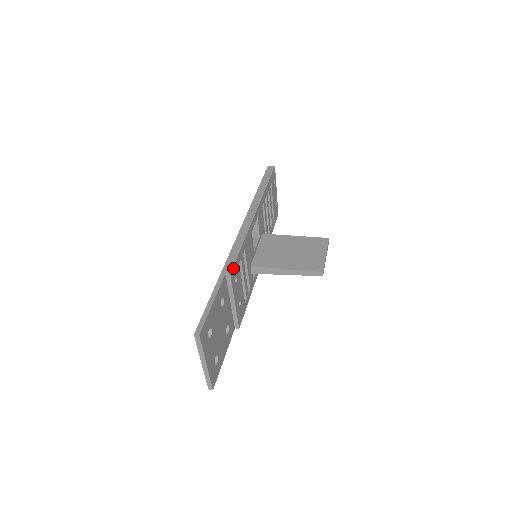
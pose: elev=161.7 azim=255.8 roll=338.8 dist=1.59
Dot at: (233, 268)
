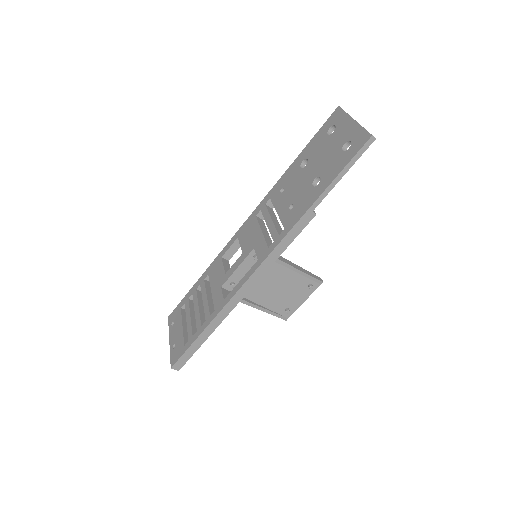
Dot at: occluded
